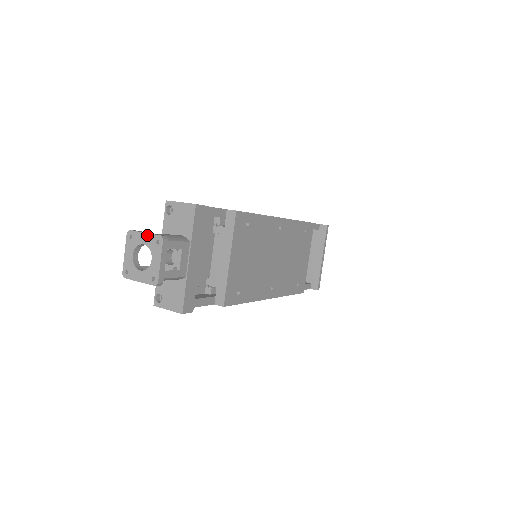
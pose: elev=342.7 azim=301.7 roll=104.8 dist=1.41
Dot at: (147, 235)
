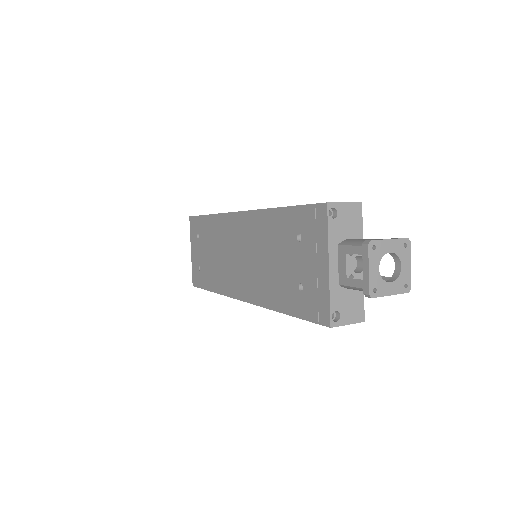
Dot at: (393, 241)
